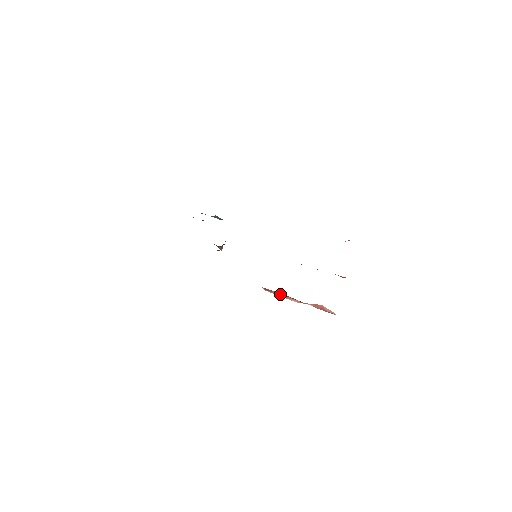
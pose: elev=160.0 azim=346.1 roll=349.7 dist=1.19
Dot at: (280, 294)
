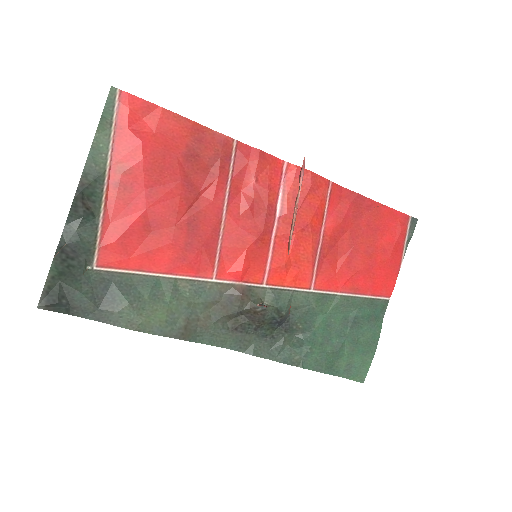
Dot at: (291, 229)
